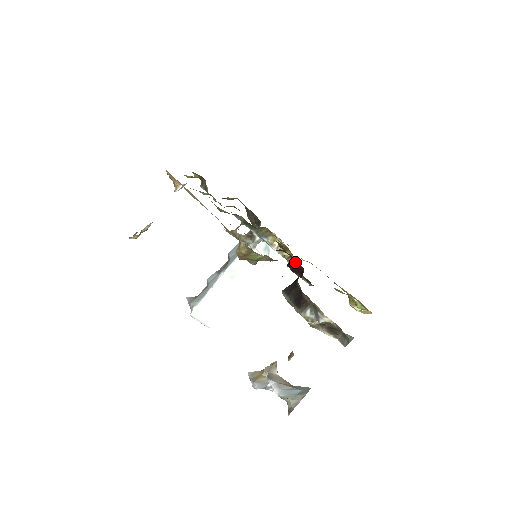
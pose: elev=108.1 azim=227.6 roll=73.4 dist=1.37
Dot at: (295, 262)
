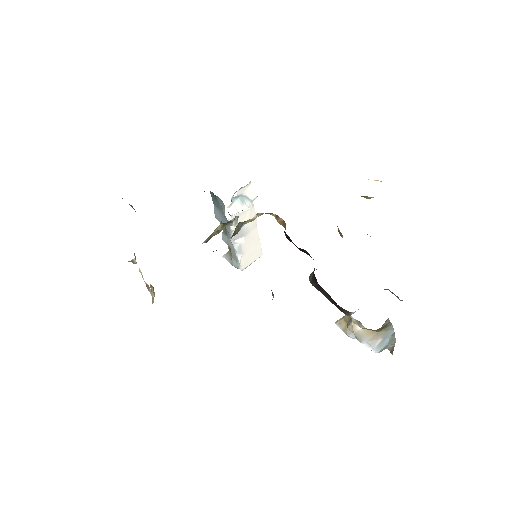
Dot at: occluded
